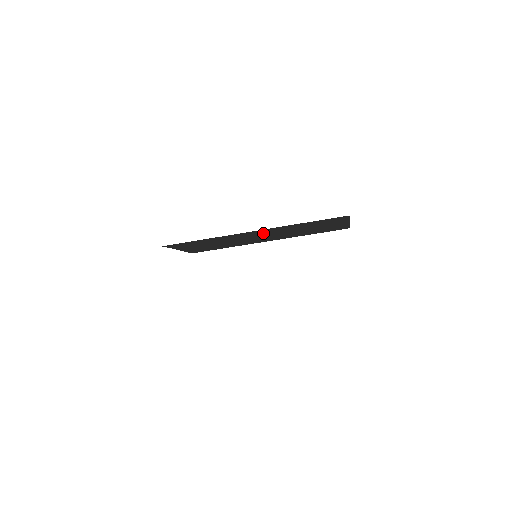
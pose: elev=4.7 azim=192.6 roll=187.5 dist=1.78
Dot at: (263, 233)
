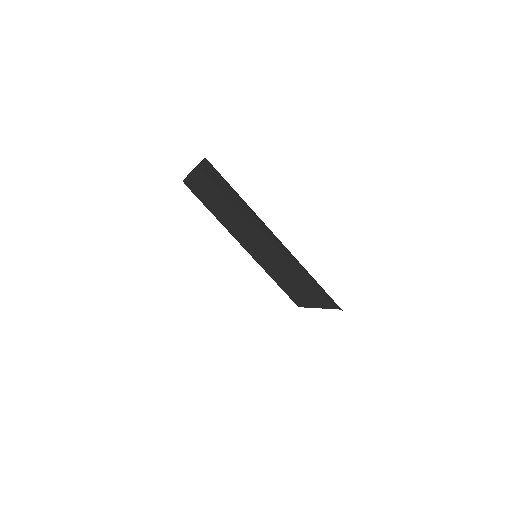
Dot at: (270, 245)
